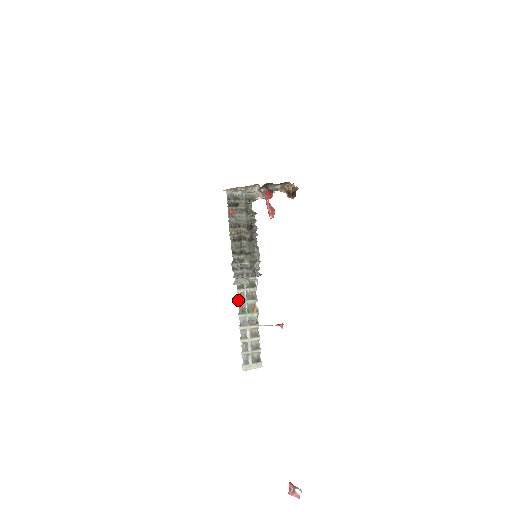
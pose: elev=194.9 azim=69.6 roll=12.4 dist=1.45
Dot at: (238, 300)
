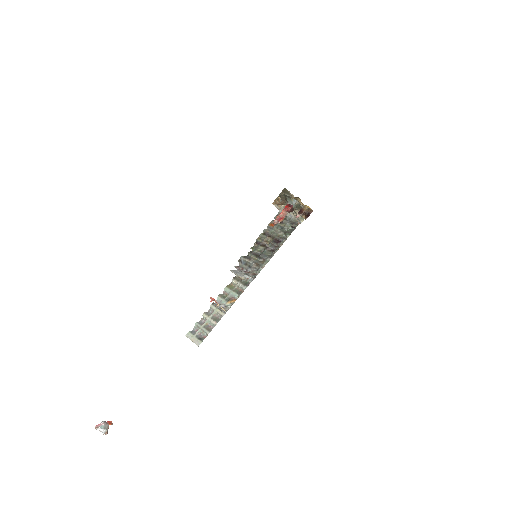
Dot at: (227, 286)
